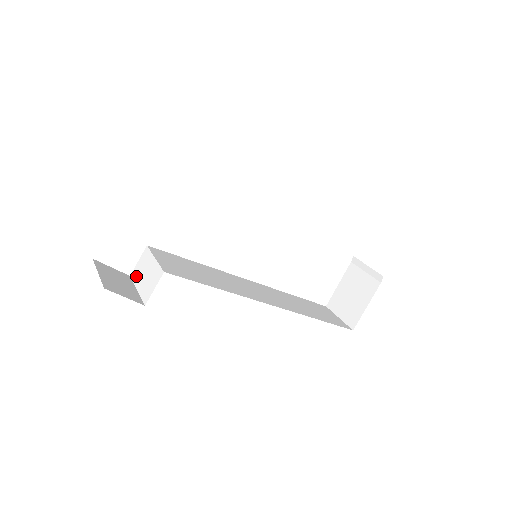
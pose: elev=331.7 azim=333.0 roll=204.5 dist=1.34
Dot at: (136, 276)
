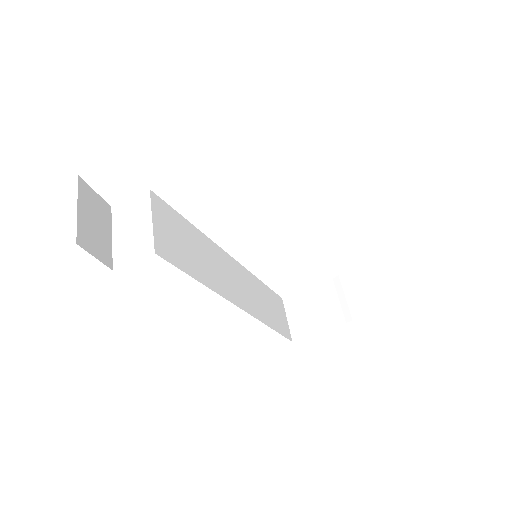
Dot at: (119, 217)
